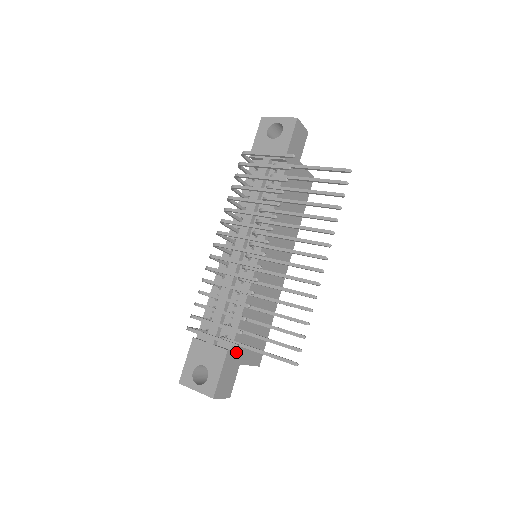
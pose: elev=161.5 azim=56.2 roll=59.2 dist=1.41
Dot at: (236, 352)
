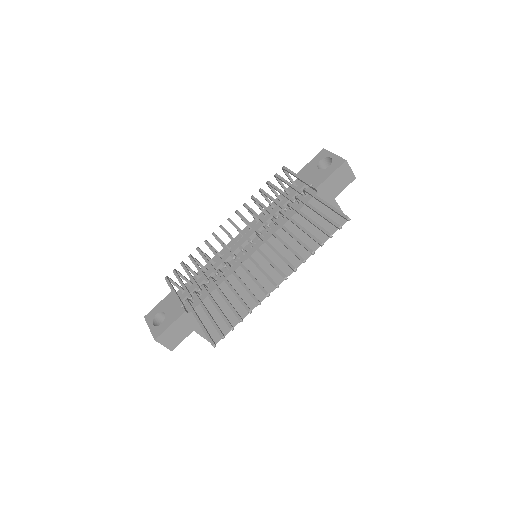
Dot at: (194, 318)
